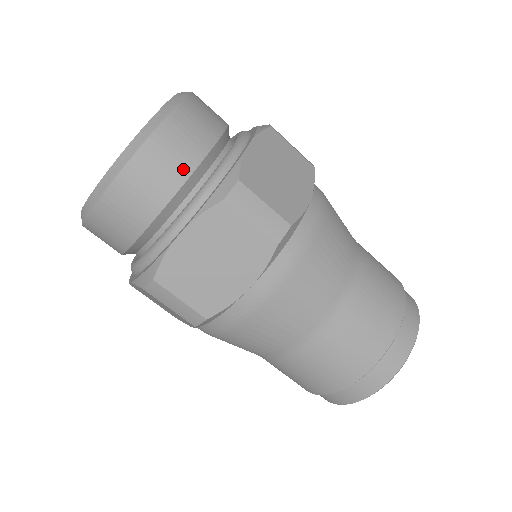
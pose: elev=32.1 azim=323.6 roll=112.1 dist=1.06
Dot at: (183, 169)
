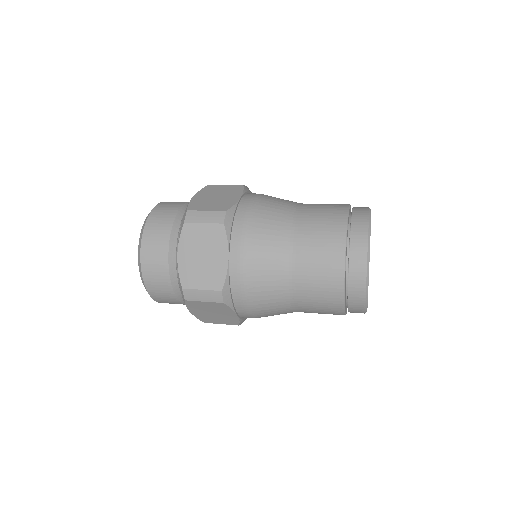
Dot at: (167, 228)
